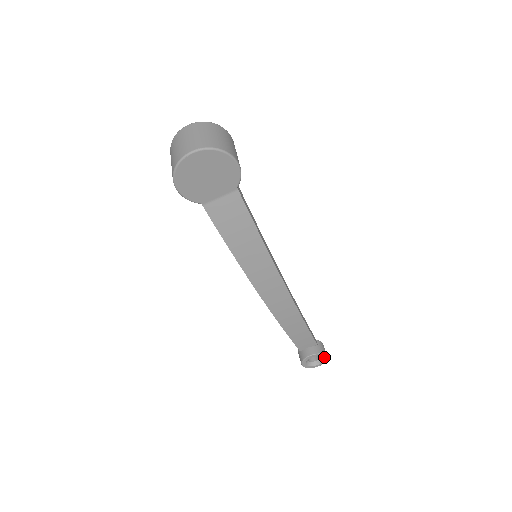
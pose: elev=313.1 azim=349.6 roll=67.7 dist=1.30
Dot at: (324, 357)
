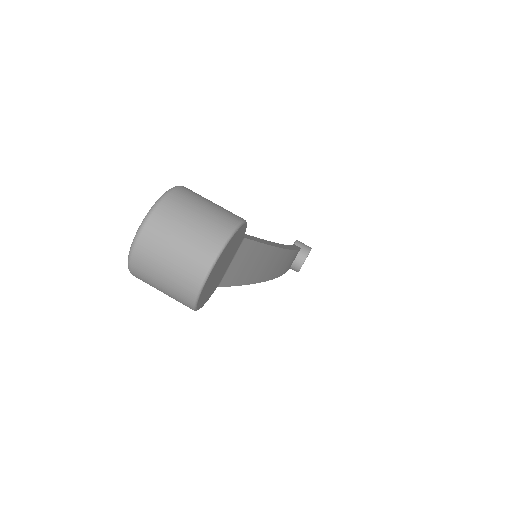
Dot at: occluded
